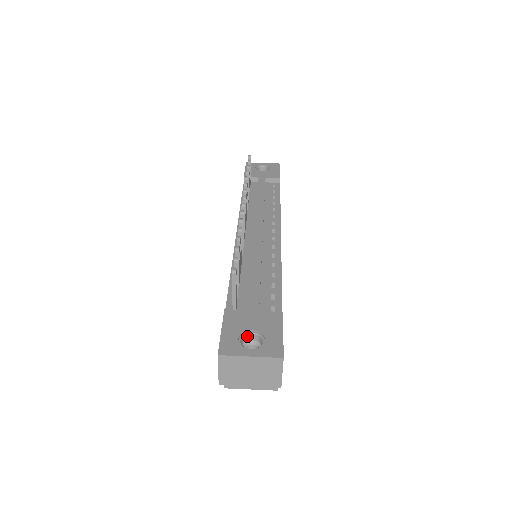
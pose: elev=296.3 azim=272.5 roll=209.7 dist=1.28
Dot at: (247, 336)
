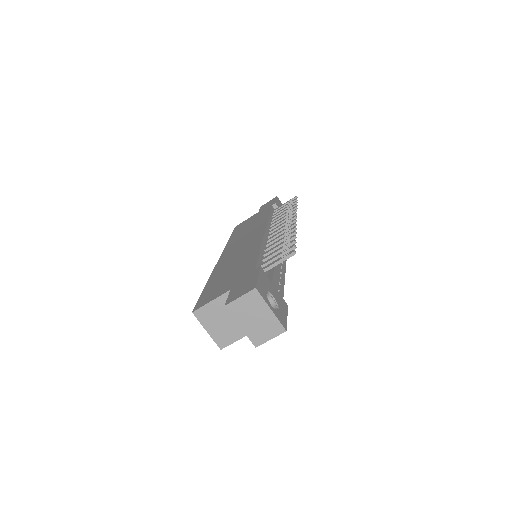
Dot at: (267, 296)
